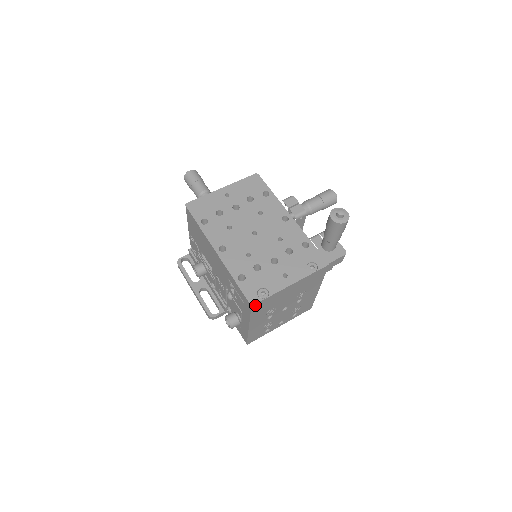
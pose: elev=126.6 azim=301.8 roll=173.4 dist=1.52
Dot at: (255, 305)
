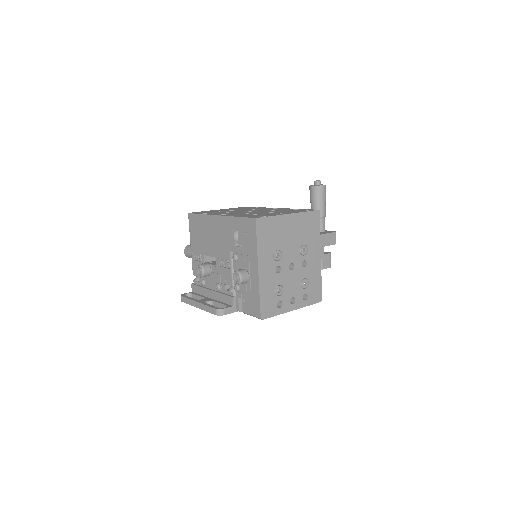
Dot at: (259, 221)
